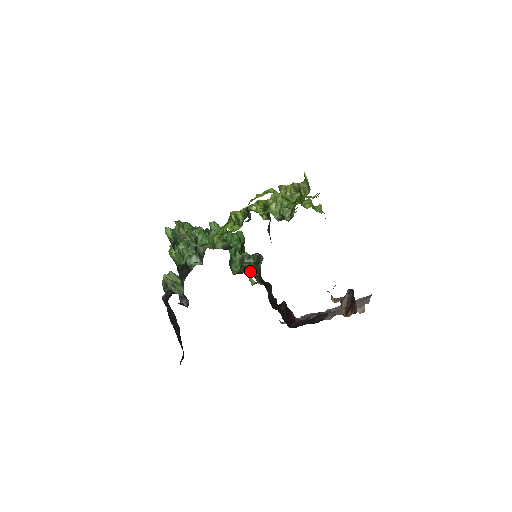
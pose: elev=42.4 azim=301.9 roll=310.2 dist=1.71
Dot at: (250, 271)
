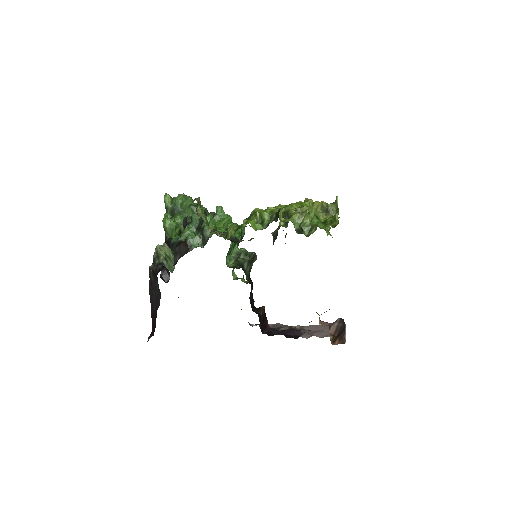
Dot at: (243, 268)
